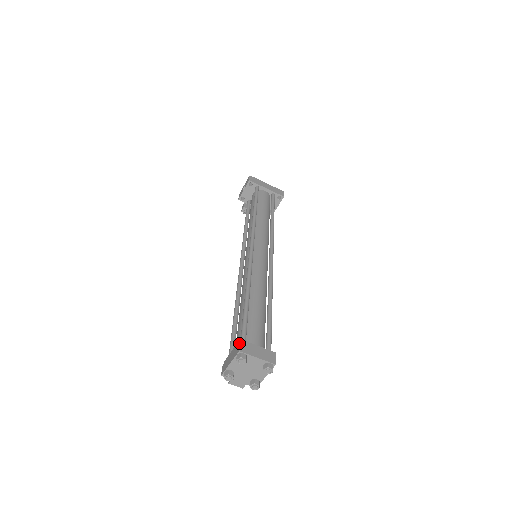
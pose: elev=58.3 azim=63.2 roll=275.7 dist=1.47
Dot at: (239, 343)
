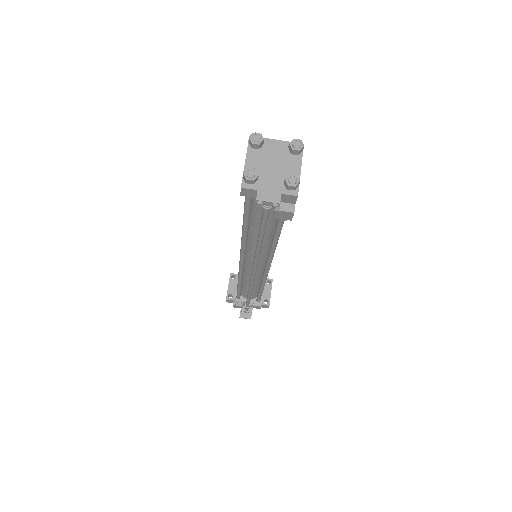
Dot at: occluded
